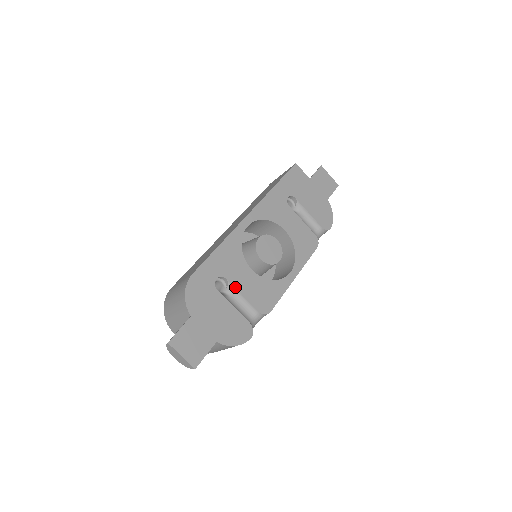
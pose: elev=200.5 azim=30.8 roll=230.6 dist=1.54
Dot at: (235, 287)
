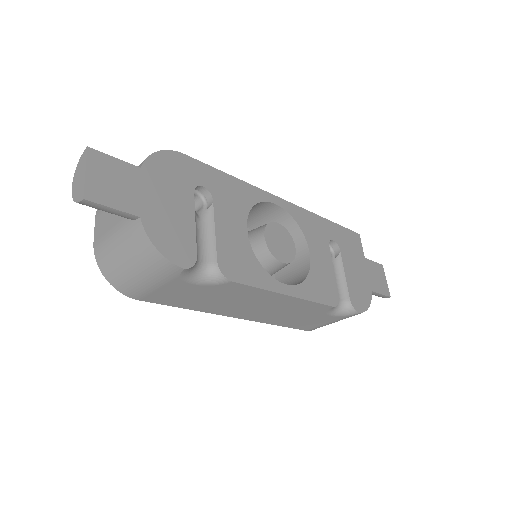
Dot at: (215, 215)
